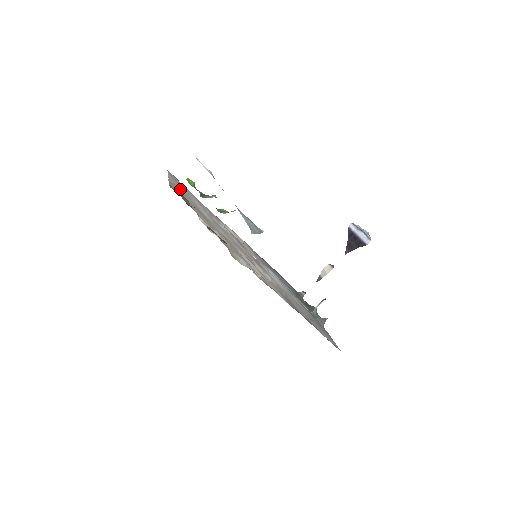
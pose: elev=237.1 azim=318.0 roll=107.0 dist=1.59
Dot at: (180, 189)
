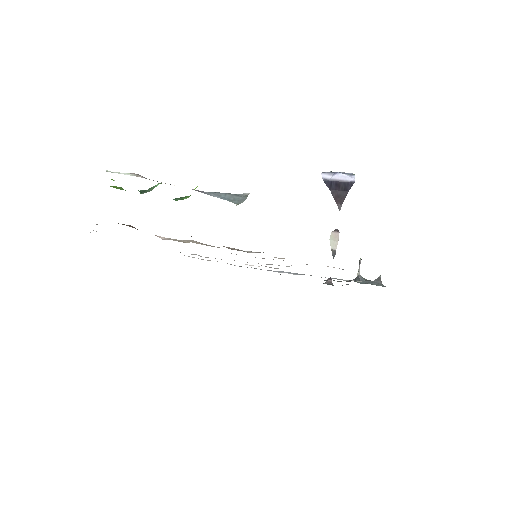
Dot at: occluded
